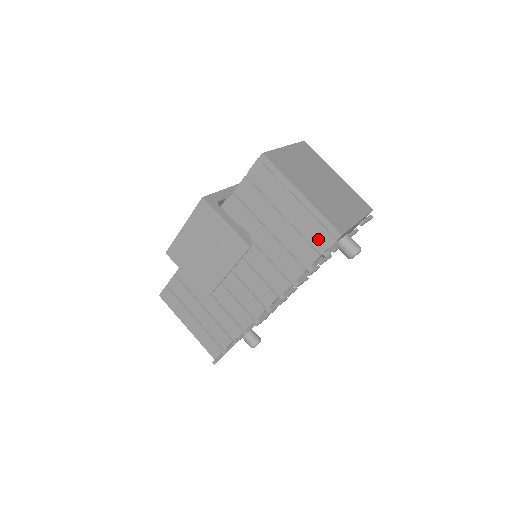
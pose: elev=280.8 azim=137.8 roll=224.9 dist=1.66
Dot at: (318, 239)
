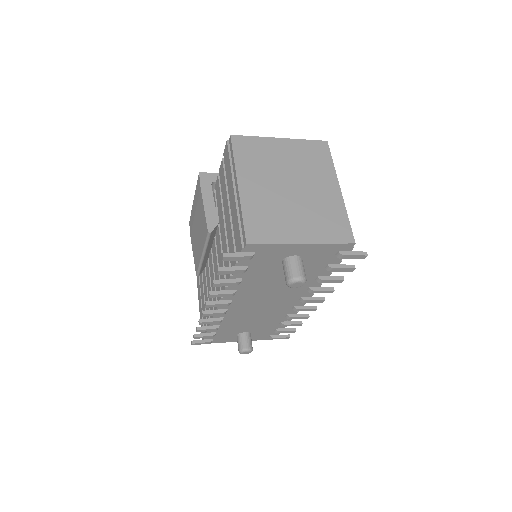
Dot at: (237, 242)
